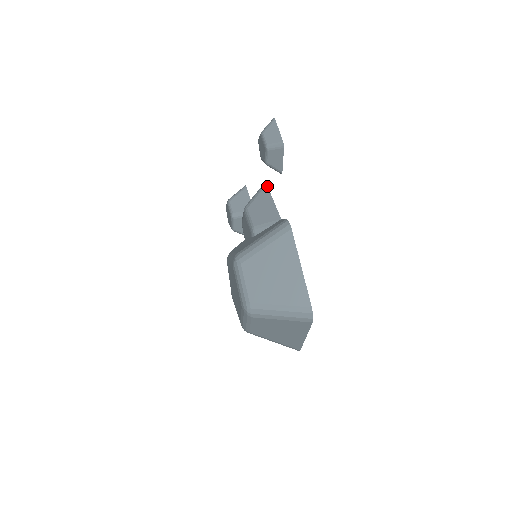
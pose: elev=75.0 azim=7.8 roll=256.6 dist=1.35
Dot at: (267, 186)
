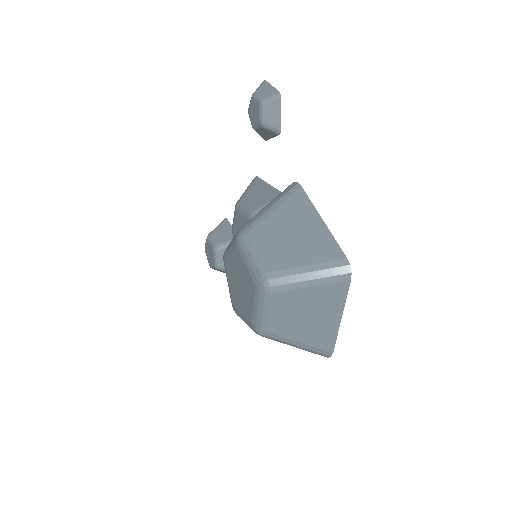
Dot at: (258, 177)
